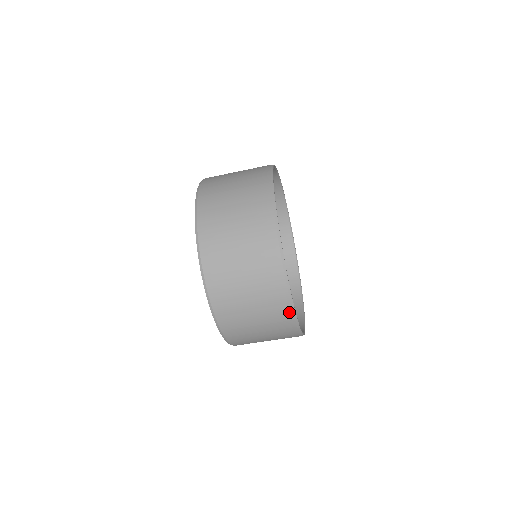
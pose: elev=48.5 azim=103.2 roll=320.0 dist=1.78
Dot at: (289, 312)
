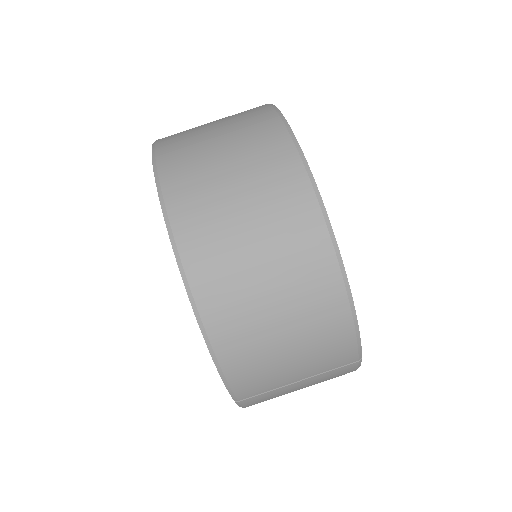
Dot at: (323, 237)
